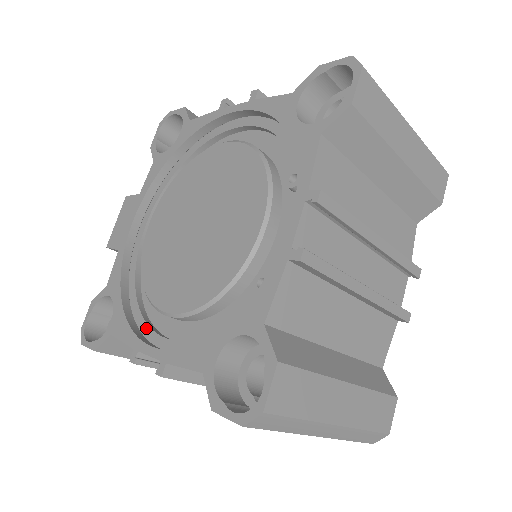
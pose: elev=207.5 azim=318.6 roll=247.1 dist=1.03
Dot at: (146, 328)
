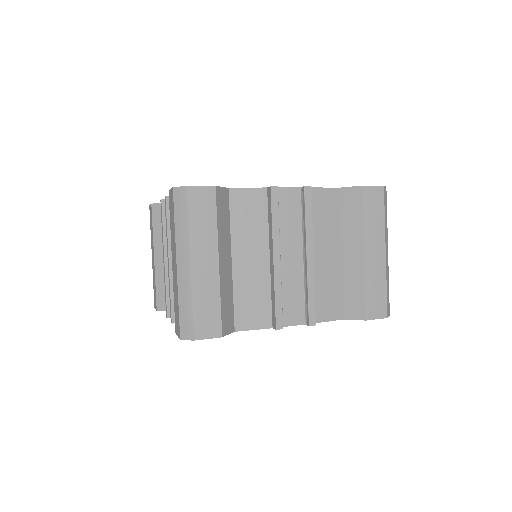
Dot at: occluded
